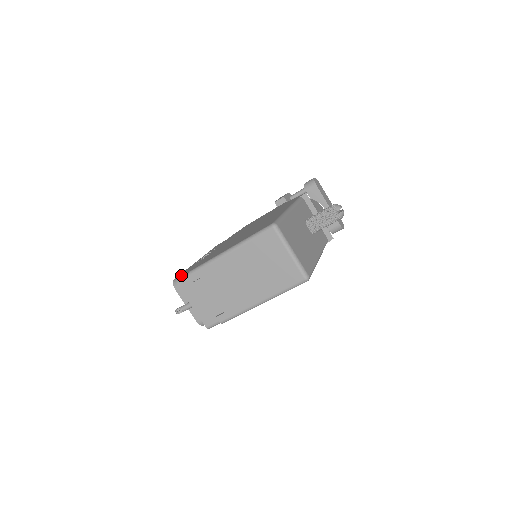
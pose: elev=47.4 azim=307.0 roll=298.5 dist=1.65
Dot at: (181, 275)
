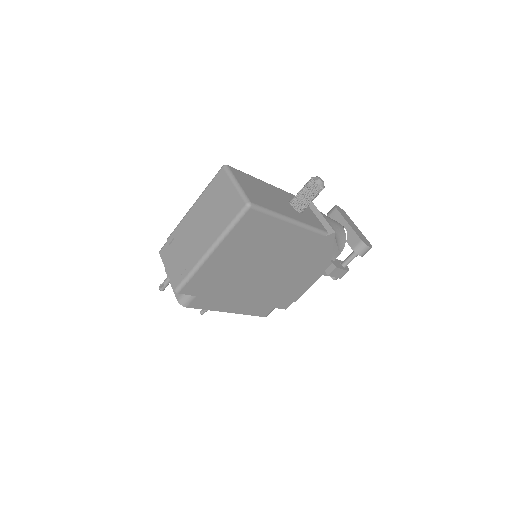
Dot at: occluded
